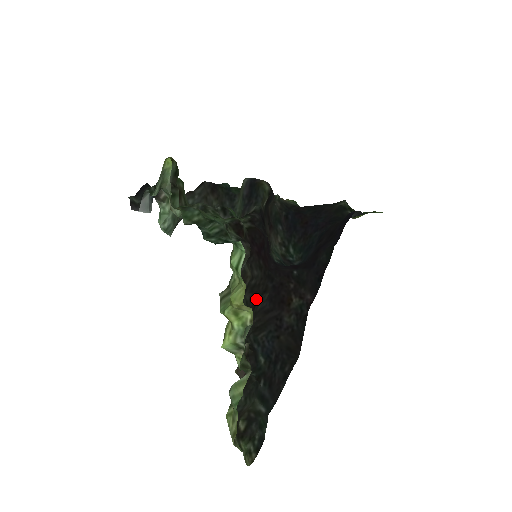
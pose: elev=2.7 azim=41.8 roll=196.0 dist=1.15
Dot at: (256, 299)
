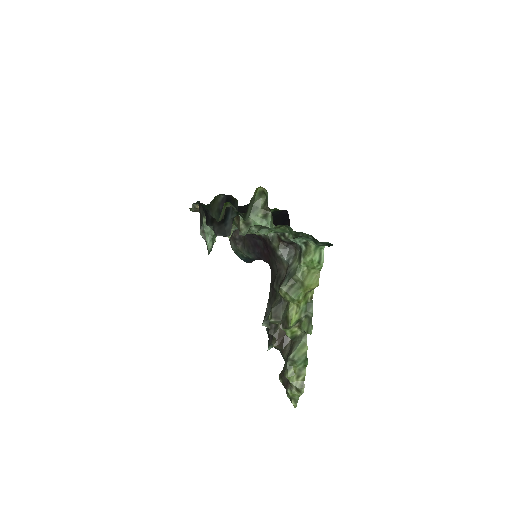
Dot at: (272, 287)
